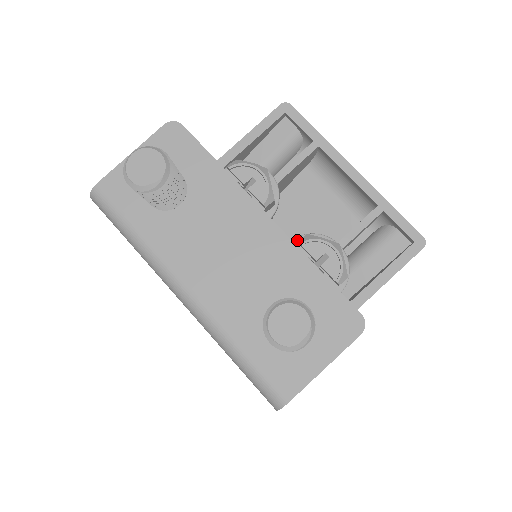
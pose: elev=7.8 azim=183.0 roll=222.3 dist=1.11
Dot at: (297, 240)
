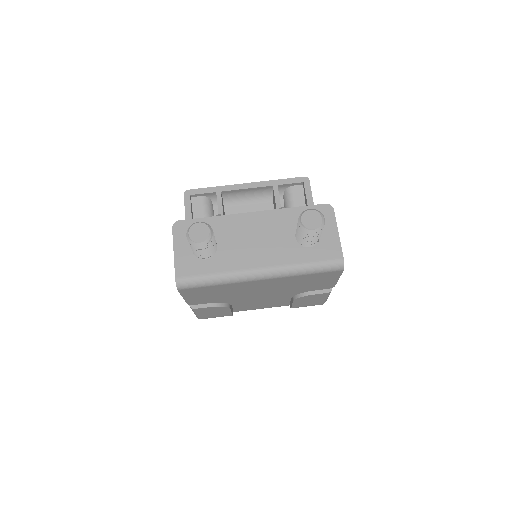
Dot at: occluded
